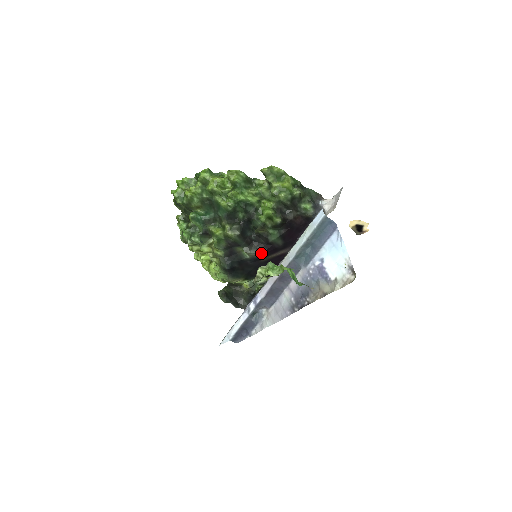
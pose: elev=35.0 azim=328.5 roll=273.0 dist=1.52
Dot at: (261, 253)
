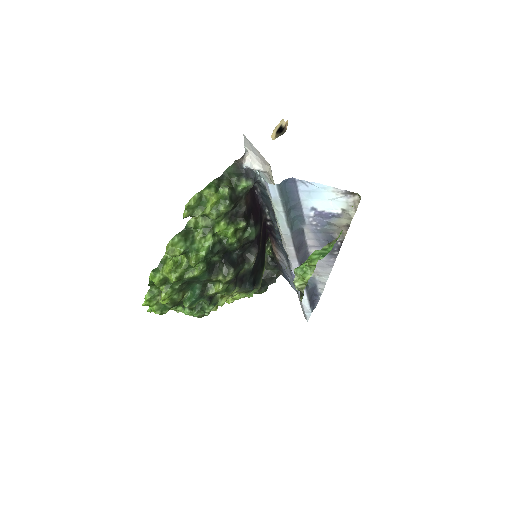
Dot at: (258, 251)
